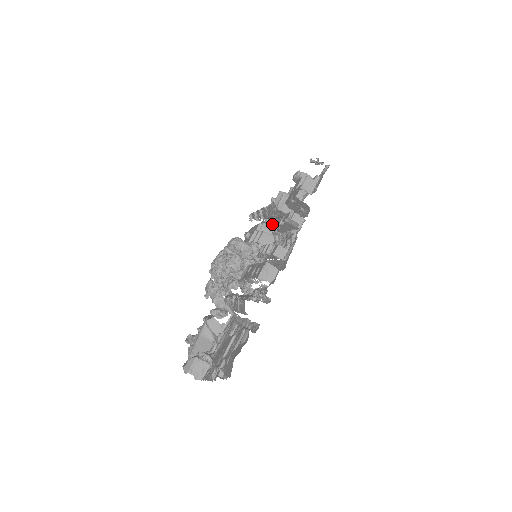
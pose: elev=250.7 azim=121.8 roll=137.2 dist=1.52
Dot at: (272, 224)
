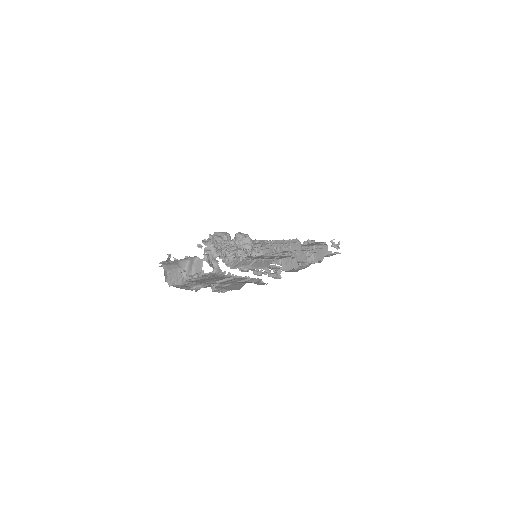
Dot at: occluded
